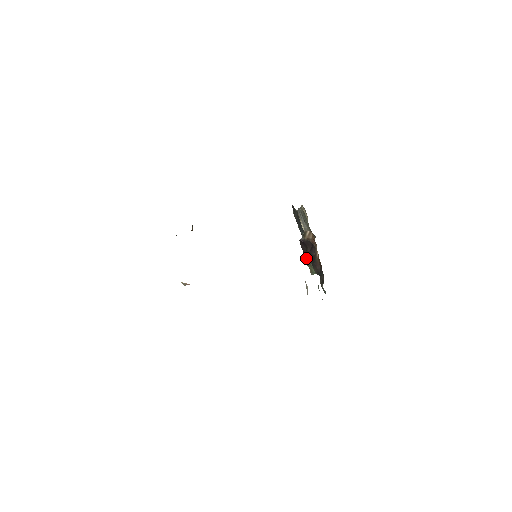
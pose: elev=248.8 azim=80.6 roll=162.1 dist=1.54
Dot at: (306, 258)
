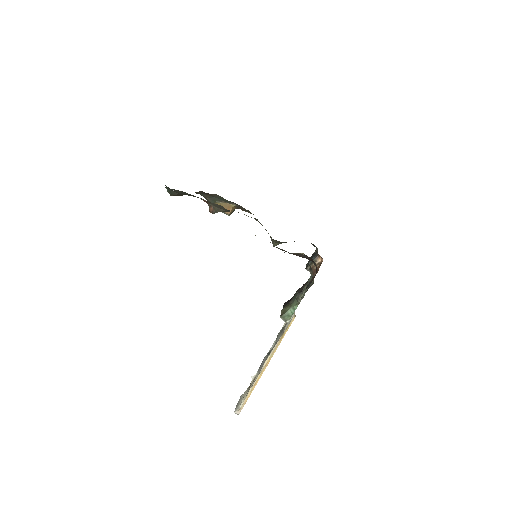
Dot at: (285, 305)
